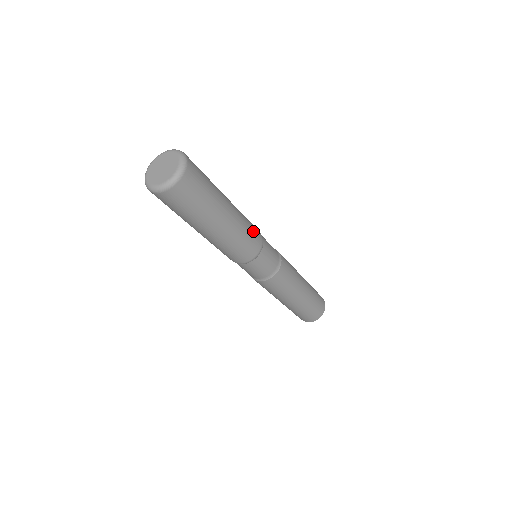
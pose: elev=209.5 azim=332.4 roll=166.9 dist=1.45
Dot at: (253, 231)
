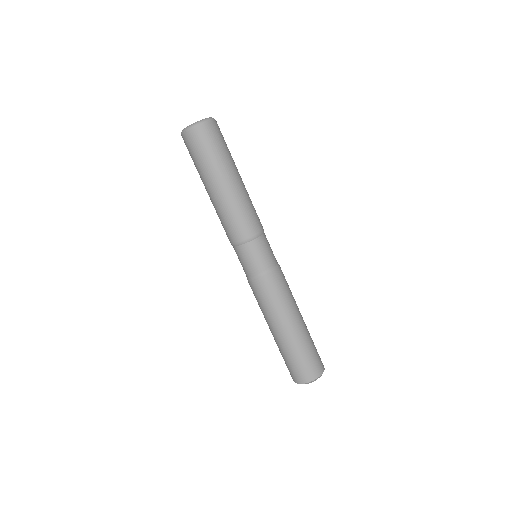
Dot at: occluded
